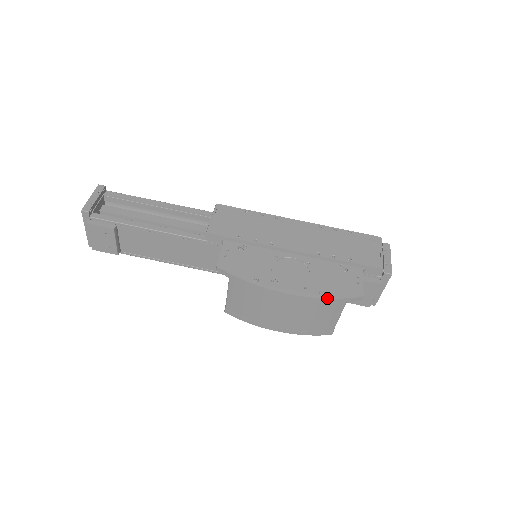
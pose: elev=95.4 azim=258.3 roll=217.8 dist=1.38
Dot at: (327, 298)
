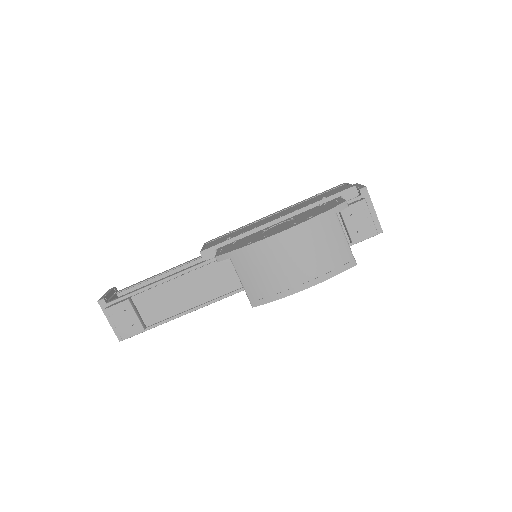
Dot at: (315, 216)
